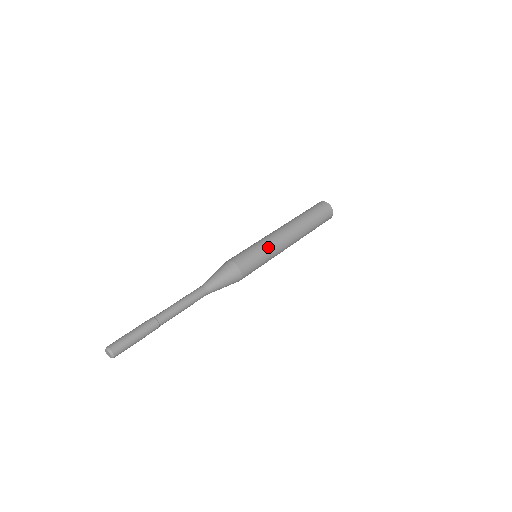
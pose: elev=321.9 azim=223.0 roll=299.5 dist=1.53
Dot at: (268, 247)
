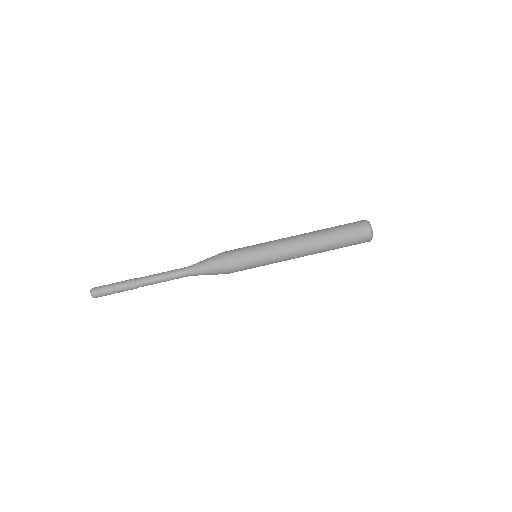
Dot at: (268, 262)
